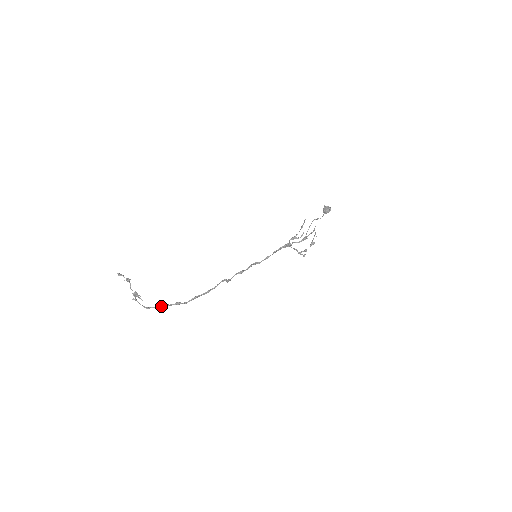
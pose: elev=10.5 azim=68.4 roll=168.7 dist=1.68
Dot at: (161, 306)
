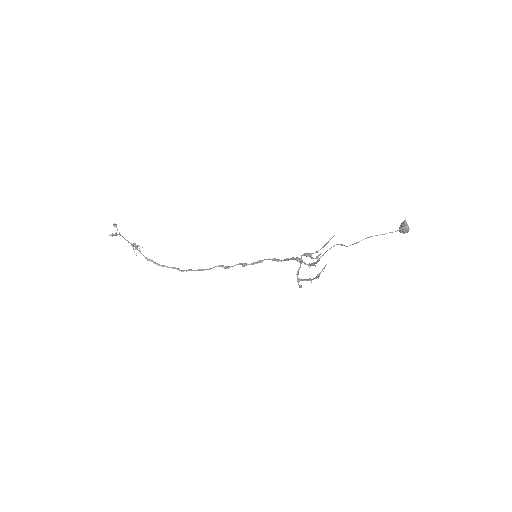
Dot at: (158, 264)
